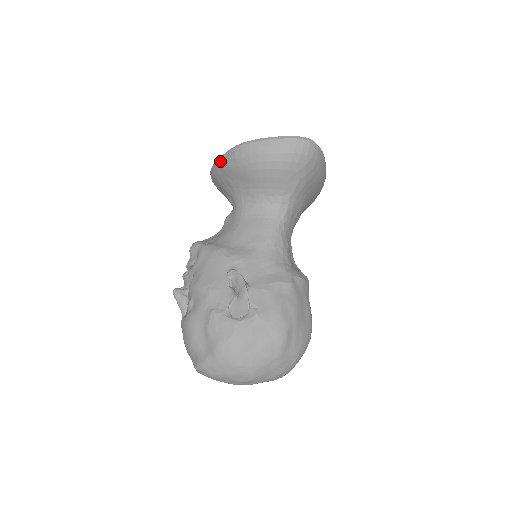
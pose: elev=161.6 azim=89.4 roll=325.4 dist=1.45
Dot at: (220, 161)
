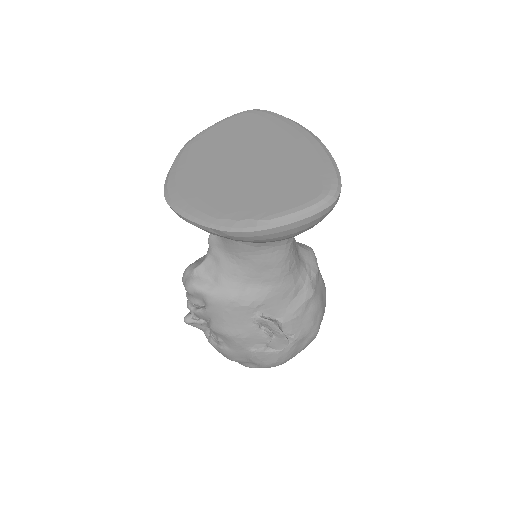
Dot at: occluded
